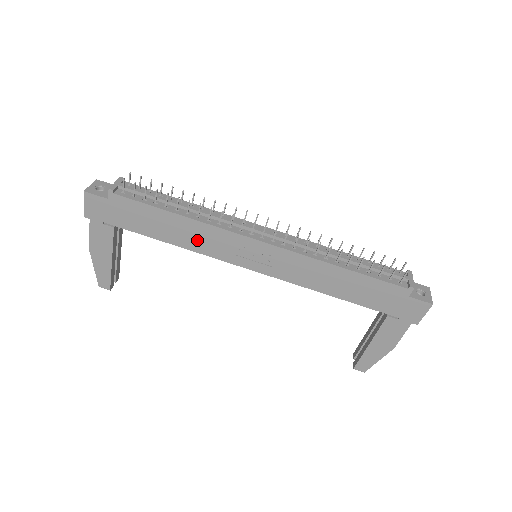
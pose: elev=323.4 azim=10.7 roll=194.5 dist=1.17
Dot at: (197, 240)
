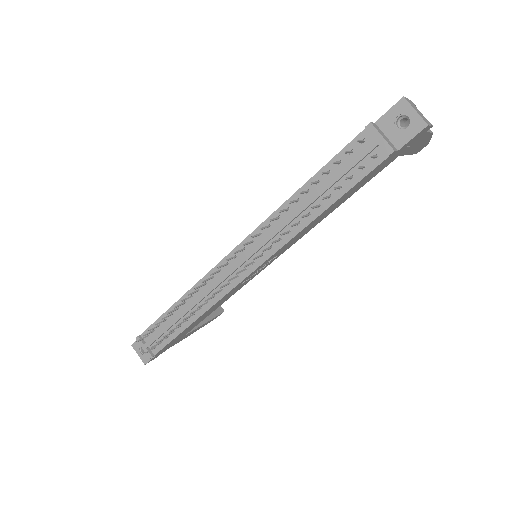
Dot at: occluded
